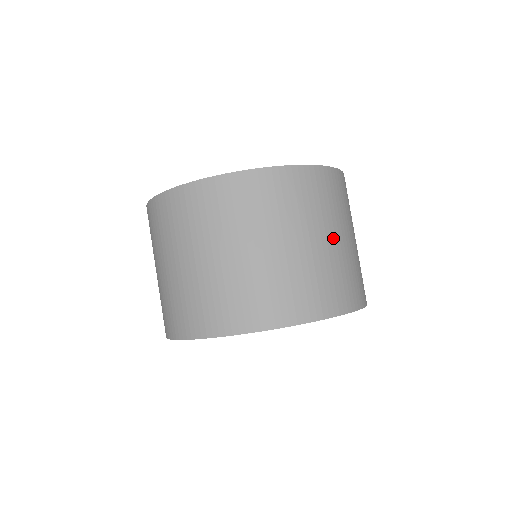
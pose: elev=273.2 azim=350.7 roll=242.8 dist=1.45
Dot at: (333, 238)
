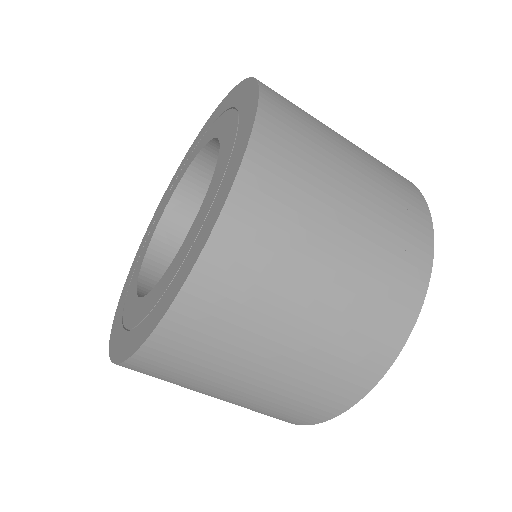
Dot at: (230, 393)
